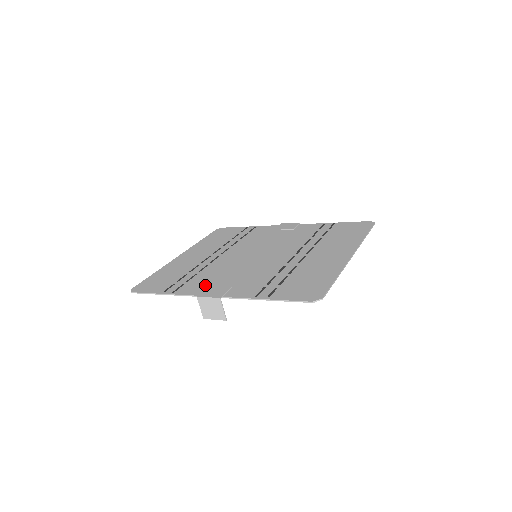
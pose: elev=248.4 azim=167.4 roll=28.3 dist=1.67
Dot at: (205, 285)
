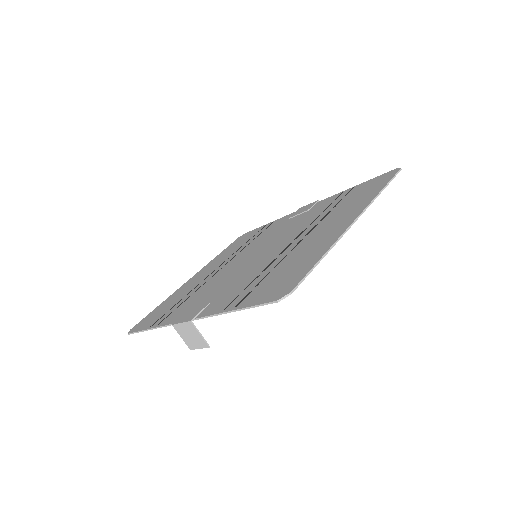
Dot at: (189, 308)
